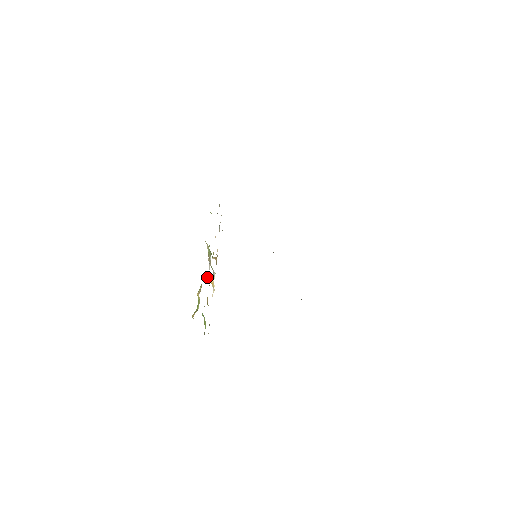
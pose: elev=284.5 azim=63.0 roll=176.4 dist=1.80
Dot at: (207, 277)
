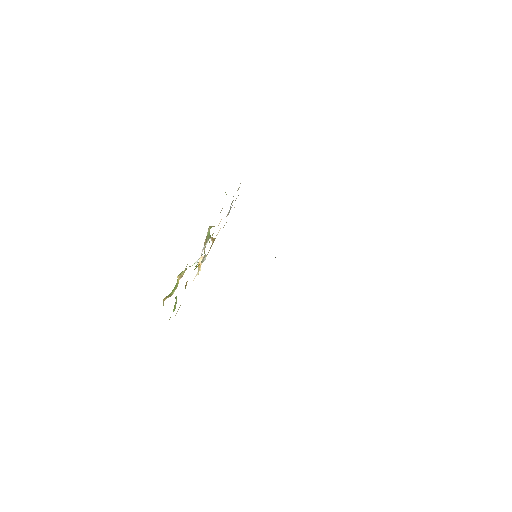
Dot at: (196, 262)
